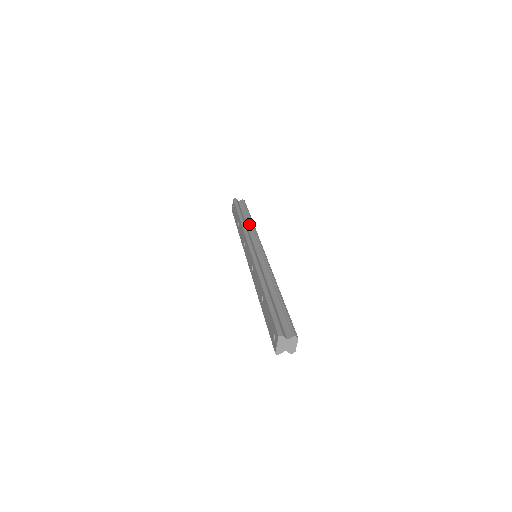
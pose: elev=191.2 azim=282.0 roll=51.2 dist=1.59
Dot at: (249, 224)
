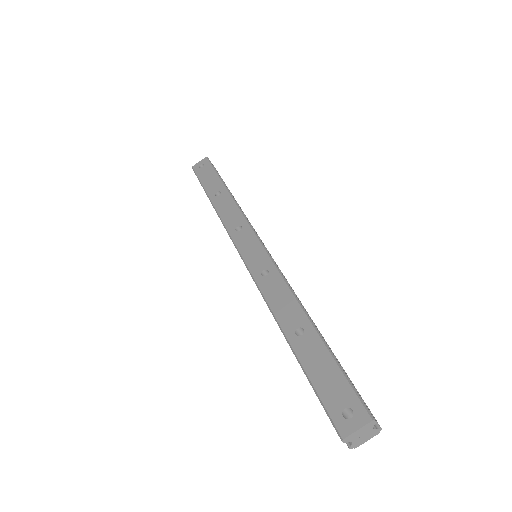
Dot at: occluded
